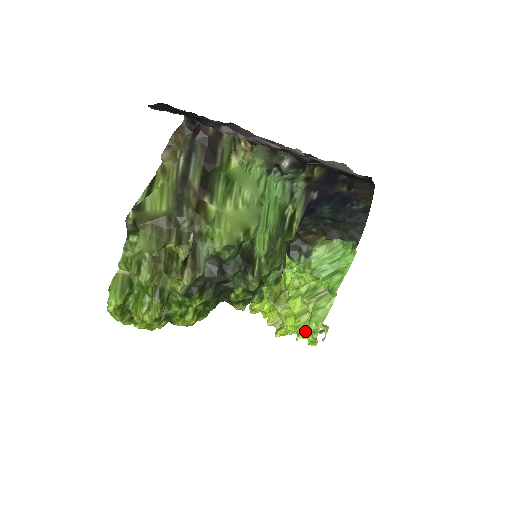
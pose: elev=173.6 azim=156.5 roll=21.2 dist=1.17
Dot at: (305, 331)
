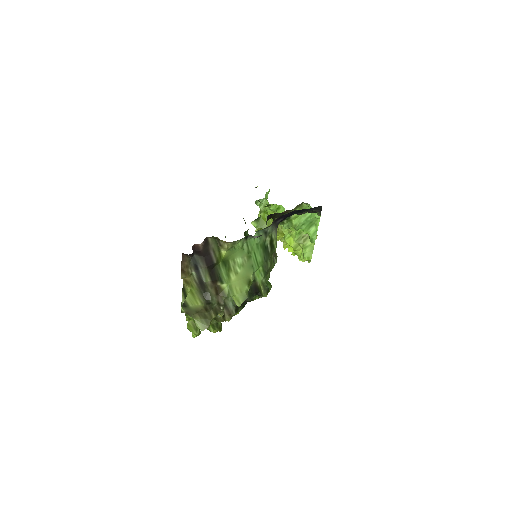
Dot at: occluded
